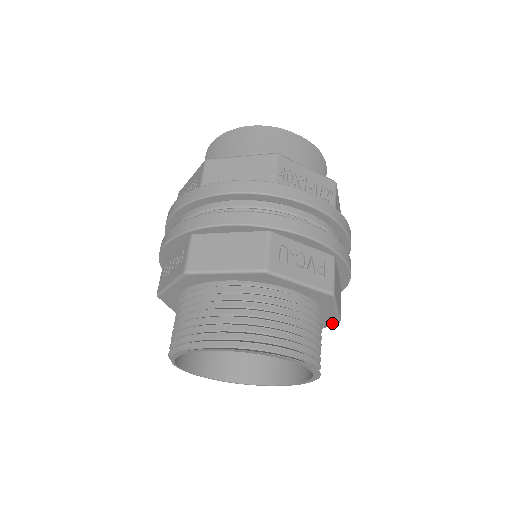
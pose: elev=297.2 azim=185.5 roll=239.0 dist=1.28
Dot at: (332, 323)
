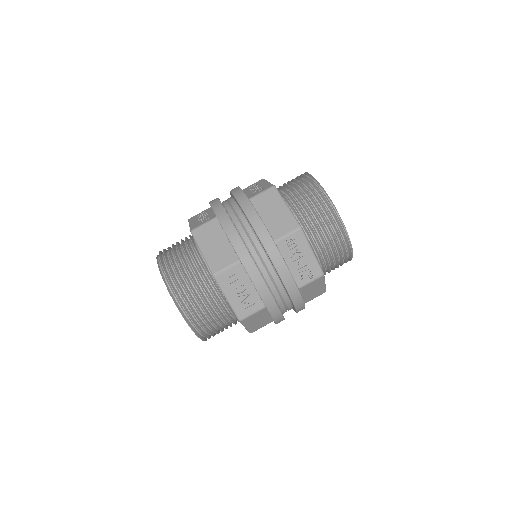
Dot at: occluded
